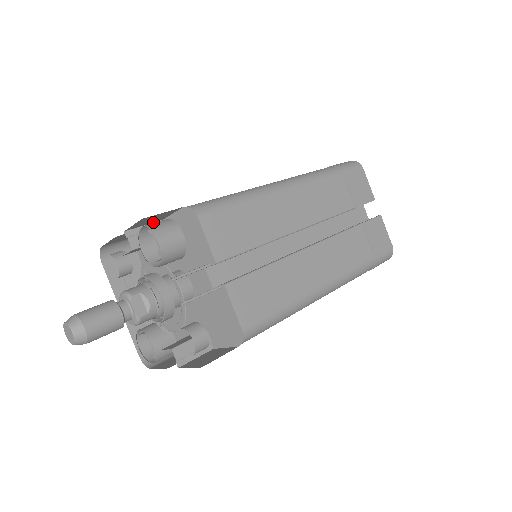
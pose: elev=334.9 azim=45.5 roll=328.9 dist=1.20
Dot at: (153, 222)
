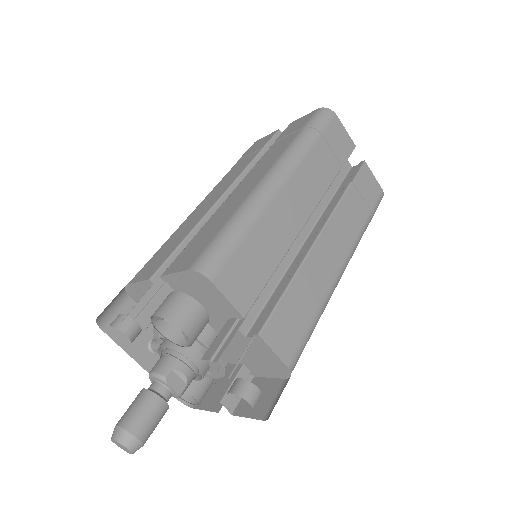
Dot at: (152, 285)
